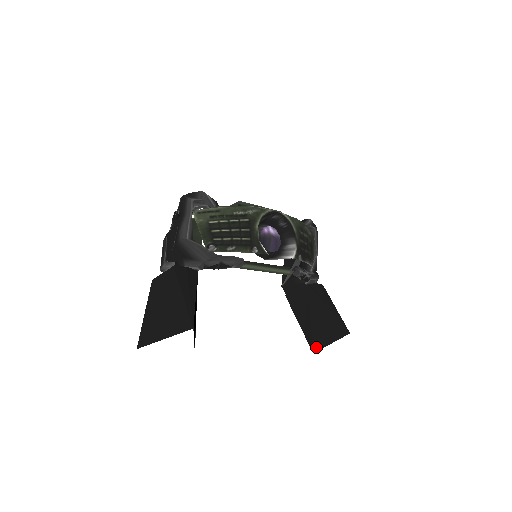
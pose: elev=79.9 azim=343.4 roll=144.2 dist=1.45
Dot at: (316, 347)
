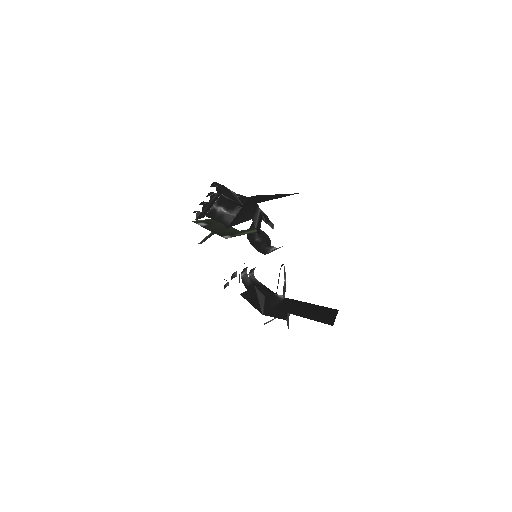
Dot at: (330, 322)
